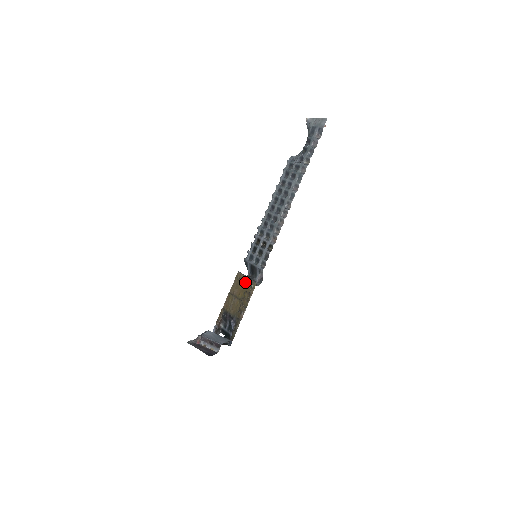
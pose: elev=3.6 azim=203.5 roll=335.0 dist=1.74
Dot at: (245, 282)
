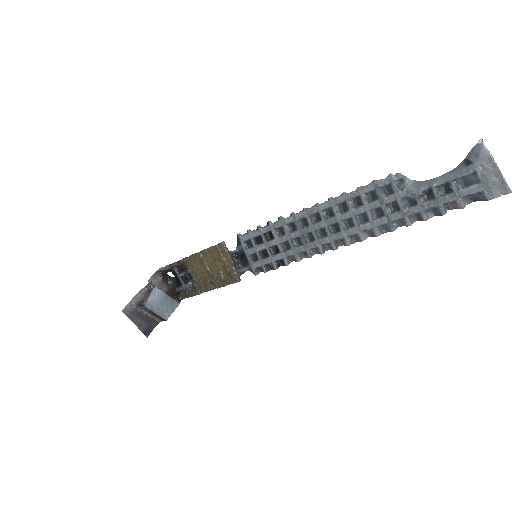
Dot at: (226, 264)
